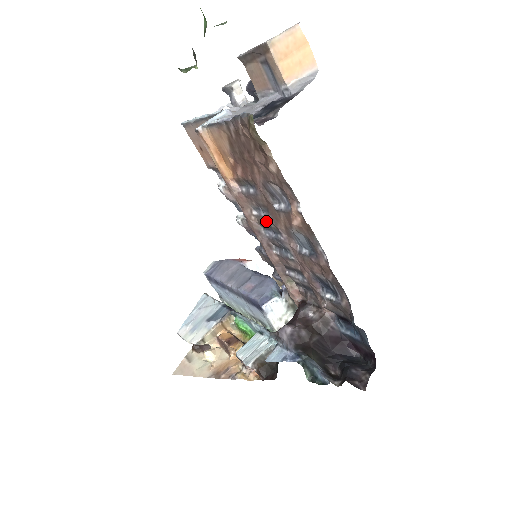
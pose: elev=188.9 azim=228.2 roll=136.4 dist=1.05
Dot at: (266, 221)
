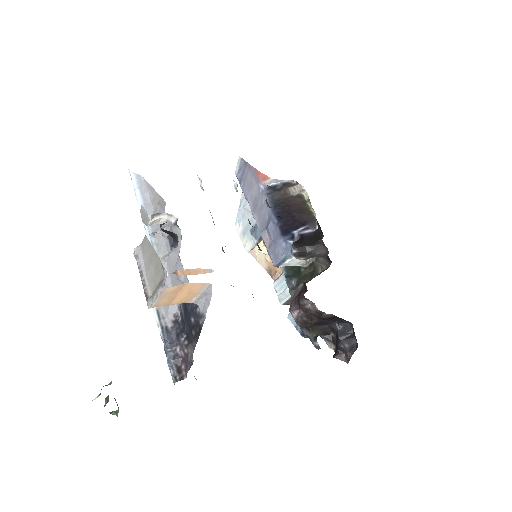
Dot at: occluded
